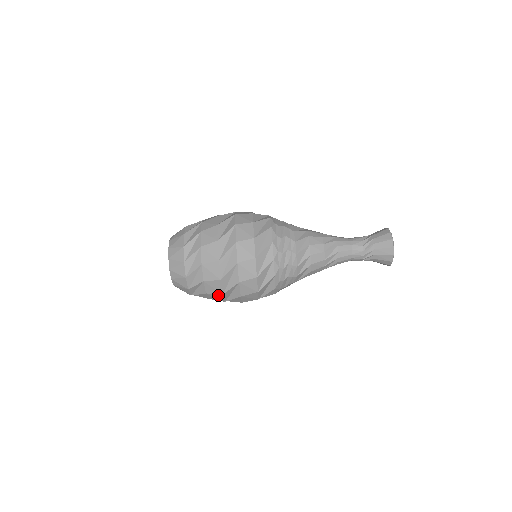
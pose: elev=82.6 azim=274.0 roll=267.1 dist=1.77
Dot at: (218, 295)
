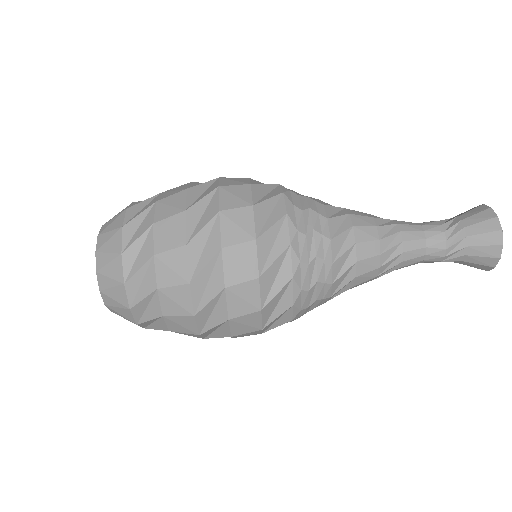
Dot at: (177, 253)
